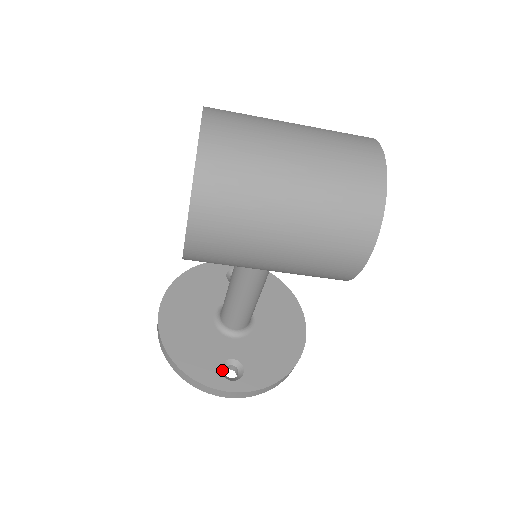
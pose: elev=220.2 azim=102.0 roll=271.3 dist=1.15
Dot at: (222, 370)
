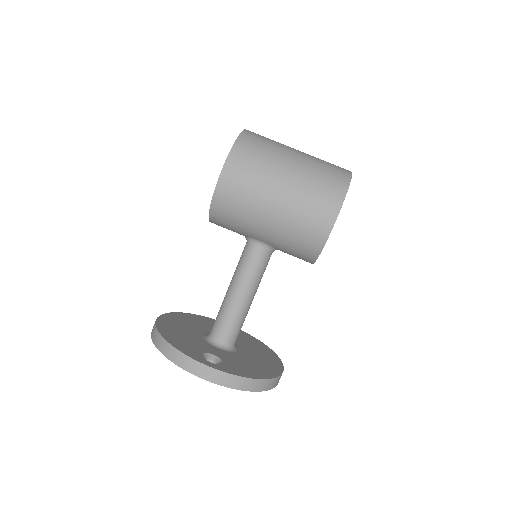
Dot at: (203, 356)
